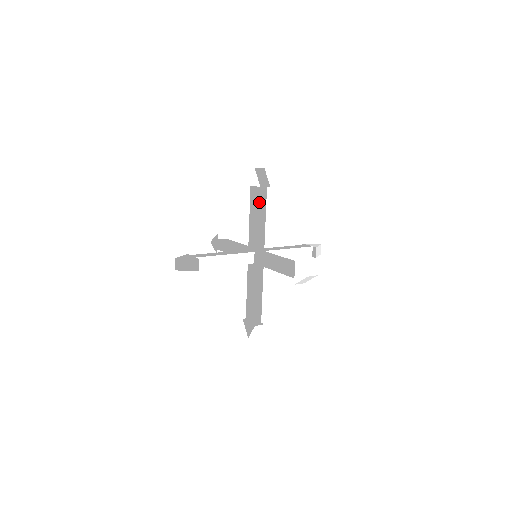
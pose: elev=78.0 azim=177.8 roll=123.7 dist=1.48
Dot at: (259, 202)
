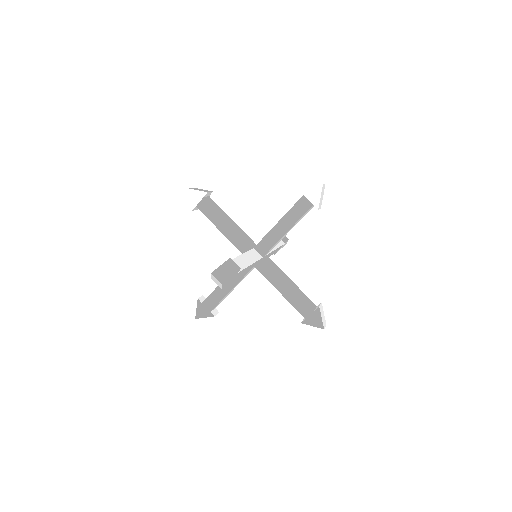
Dot at: (216, 209)
